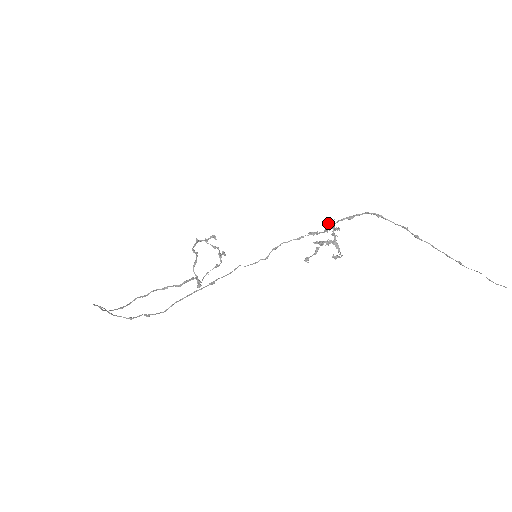
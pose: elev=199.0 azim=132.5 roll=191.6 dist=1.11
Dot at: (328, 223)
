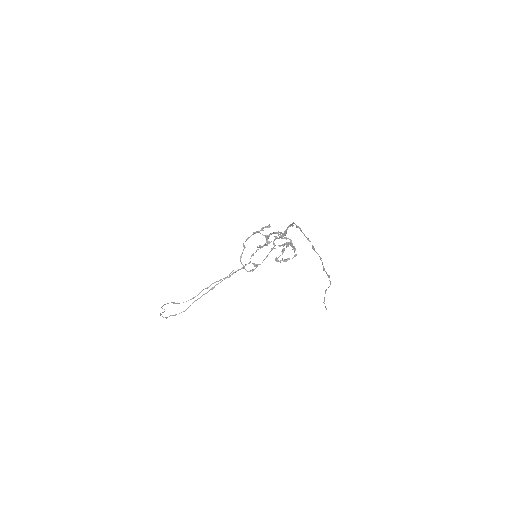
Dot at: (266, 238)
